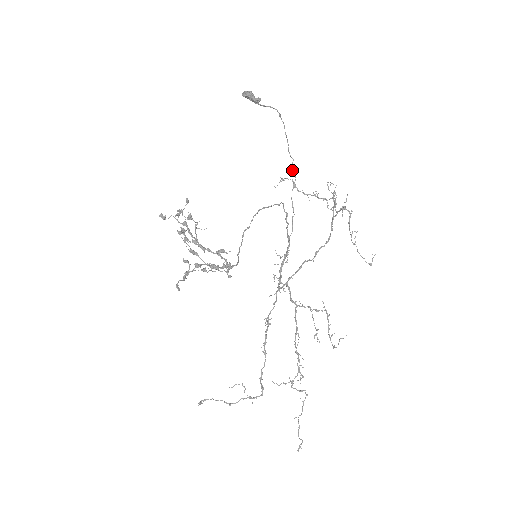
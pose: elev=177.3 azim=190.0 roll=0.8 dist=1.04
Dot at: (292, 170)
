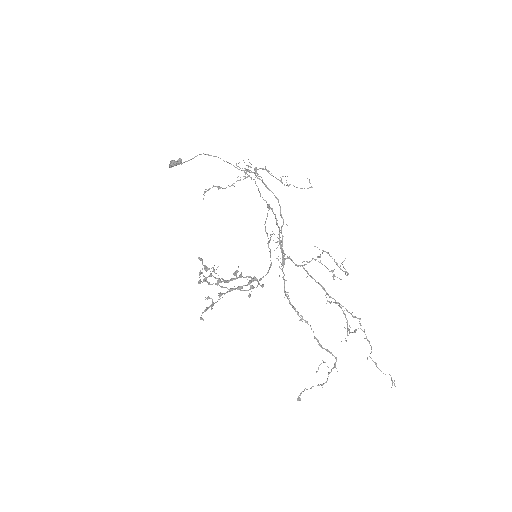
Dot at: occluded
